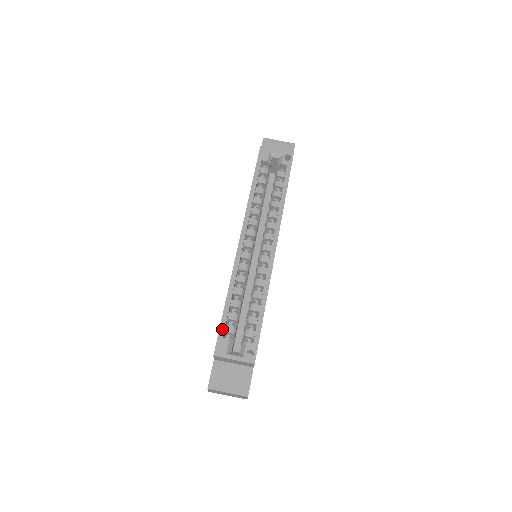
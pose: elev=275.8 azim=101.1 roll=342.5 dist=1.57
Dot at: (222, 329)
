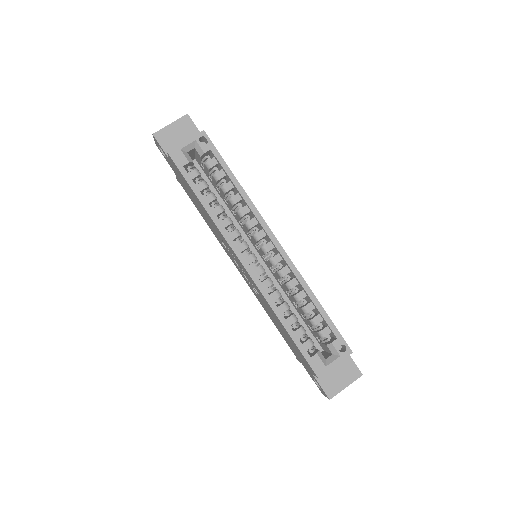
Dot at: (304, 352)
